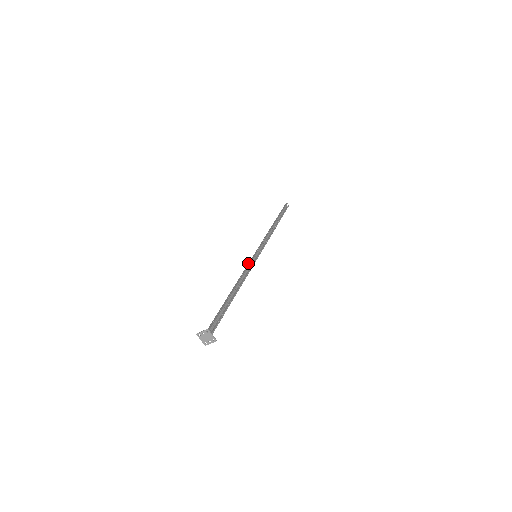
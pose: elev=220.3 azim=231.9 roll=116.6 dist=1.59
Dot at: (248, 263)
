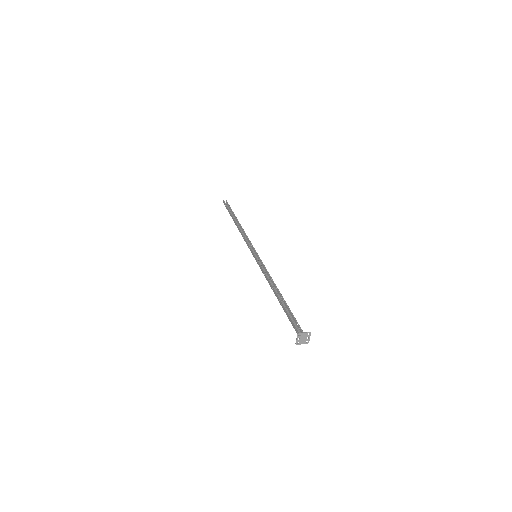
Dot at: occluded
